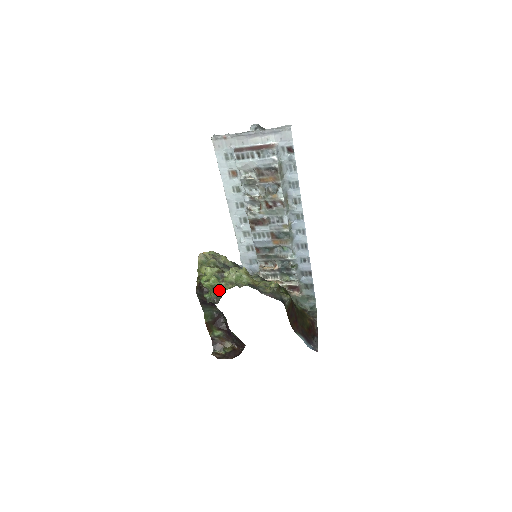
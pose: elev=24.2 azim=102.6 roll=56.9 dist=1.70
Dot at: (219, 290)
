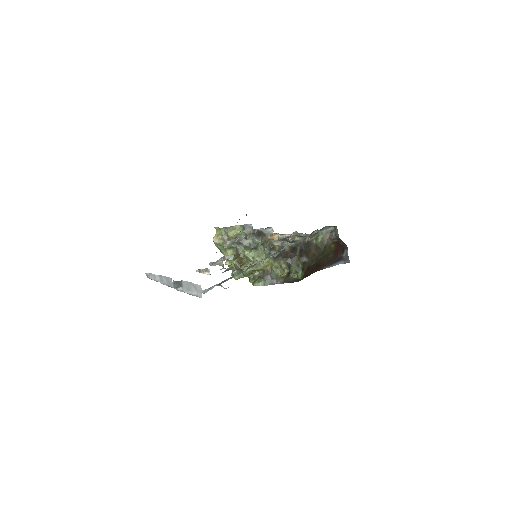
Dot at: occluded
